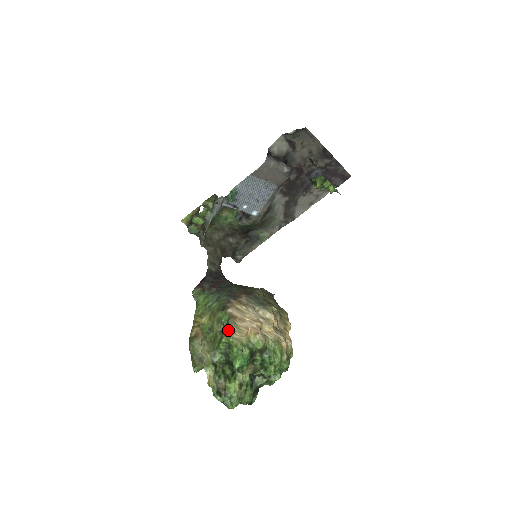
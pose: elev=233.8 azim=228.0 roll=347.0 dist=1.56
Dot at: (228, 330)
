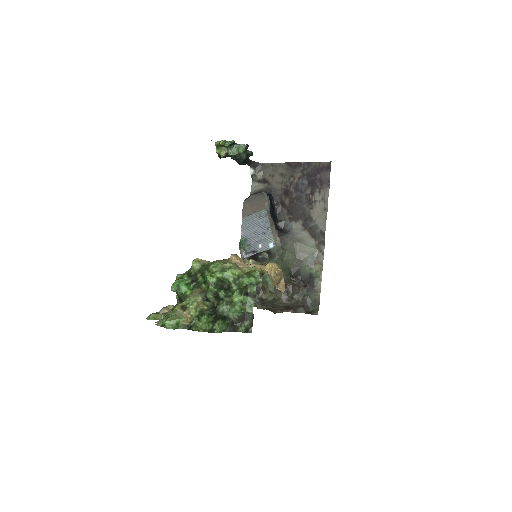
Dot at: occluded
